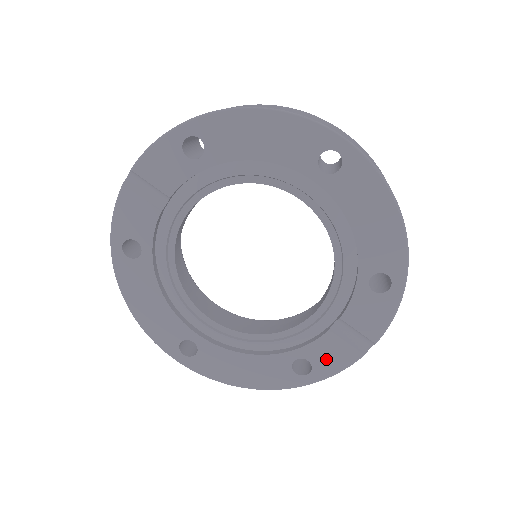
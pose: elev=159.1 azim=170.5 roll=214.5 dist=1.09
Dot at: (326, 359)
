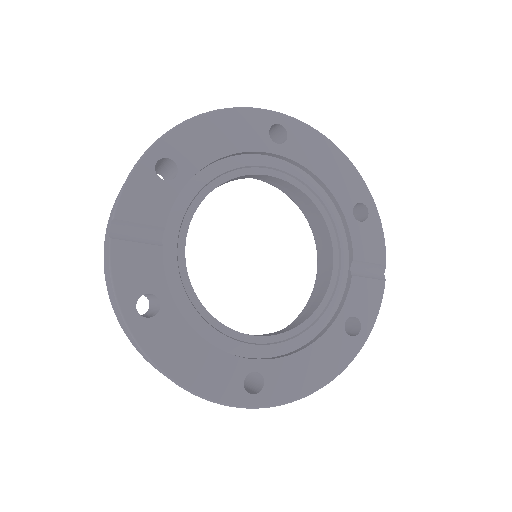
Dot at: (364, 305)
